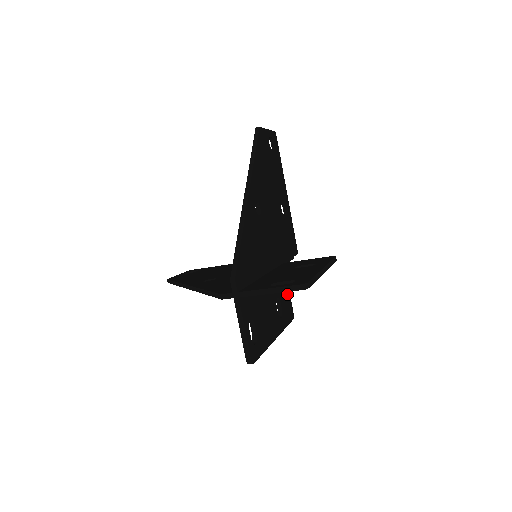
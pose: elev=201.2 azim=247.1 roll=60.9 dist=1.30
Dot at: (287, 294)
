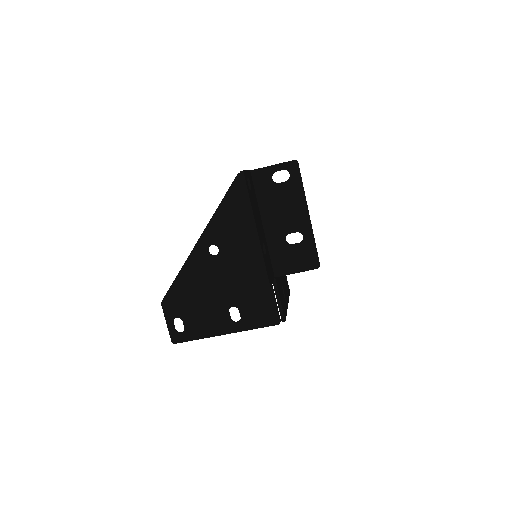
Dot at: (271, 276)
